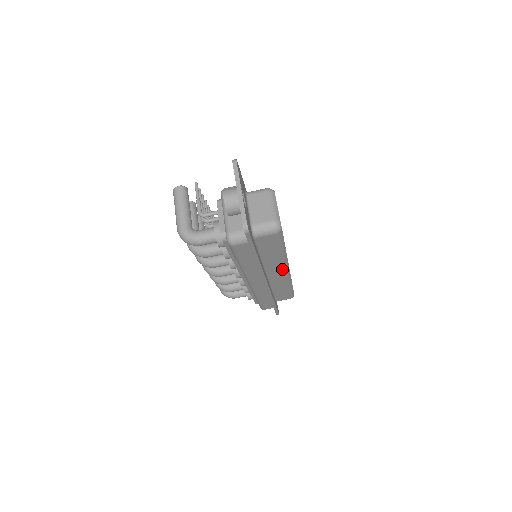
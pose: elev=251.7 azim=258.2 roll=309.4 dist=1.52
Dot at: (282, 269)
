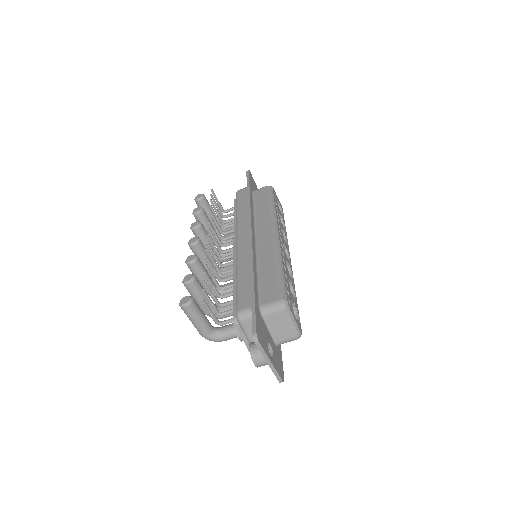
Dot at: occluded
